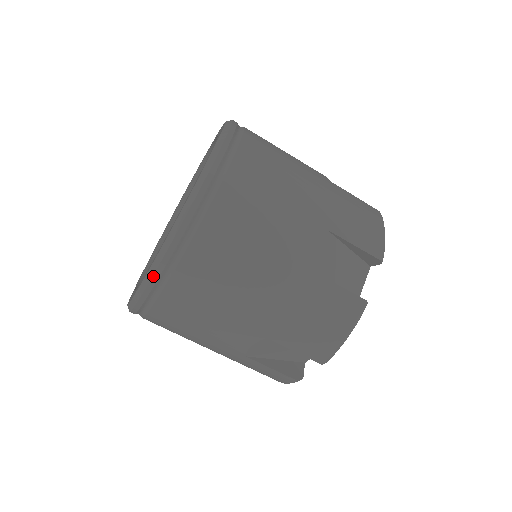
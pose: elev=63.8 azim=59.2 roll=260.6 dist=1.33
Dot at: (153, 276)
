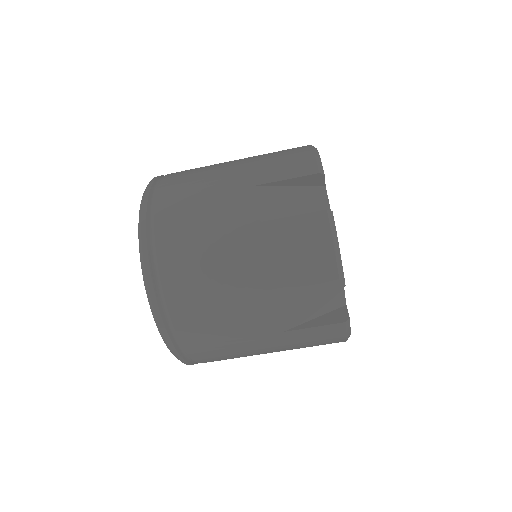
Dot at: occluded
